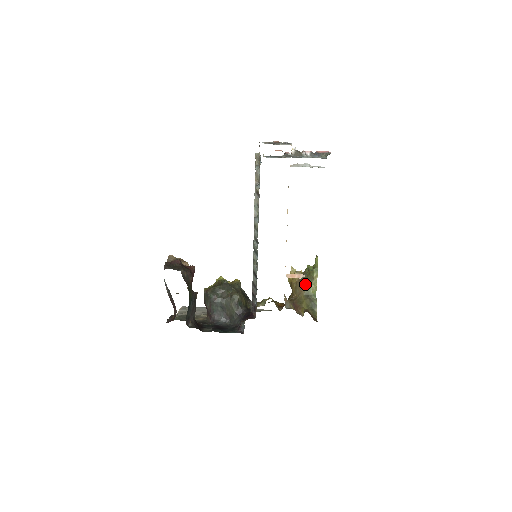
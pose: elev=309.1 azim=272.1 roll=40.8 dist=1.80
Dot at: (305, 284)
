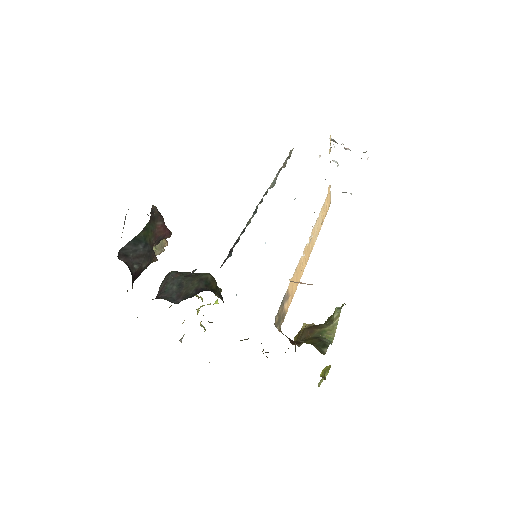
Dot at: (318, 327)
